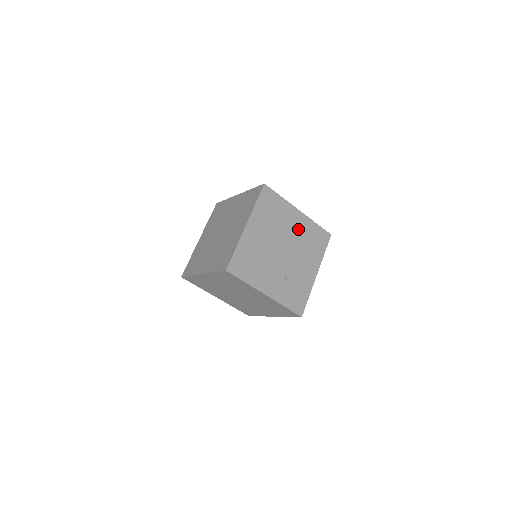
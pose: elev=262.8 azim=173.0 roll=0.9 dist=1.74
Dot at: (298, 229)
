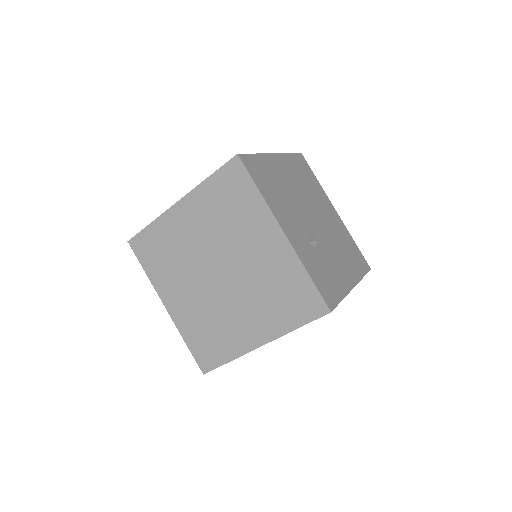
Dot at: (333, 222)
